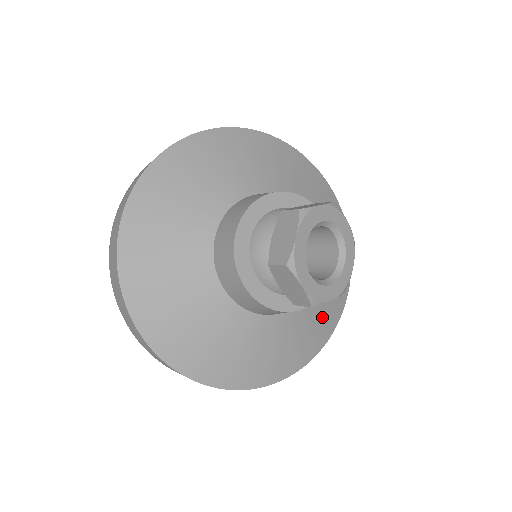
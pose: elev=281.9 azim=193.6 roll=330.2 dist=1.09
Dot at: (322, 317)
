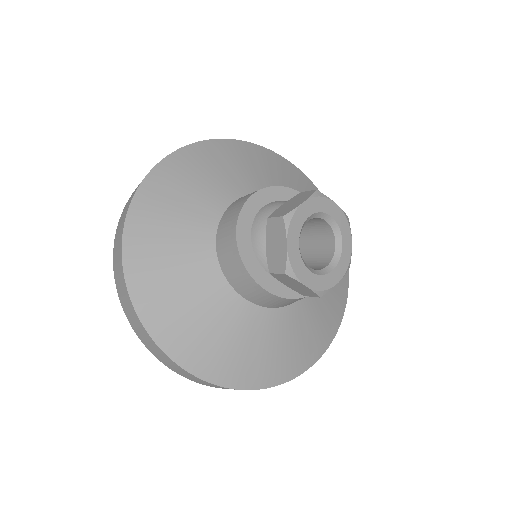
Dot at: (284, 351)
